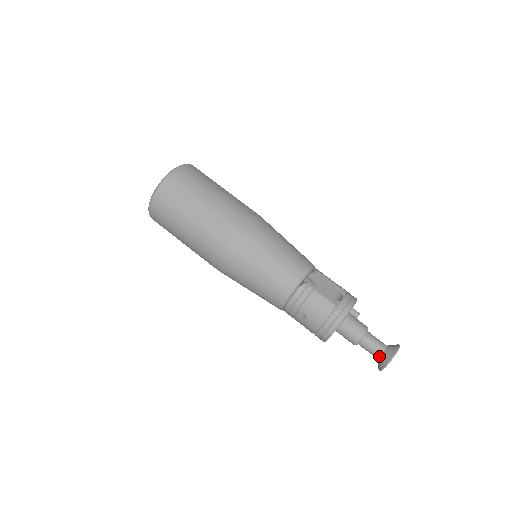
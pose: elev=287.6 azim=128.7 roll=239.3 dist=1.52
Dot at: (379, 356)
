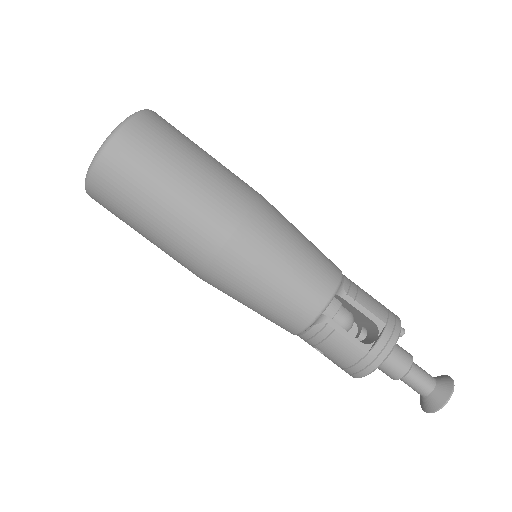
Dot at: (422, 396)
